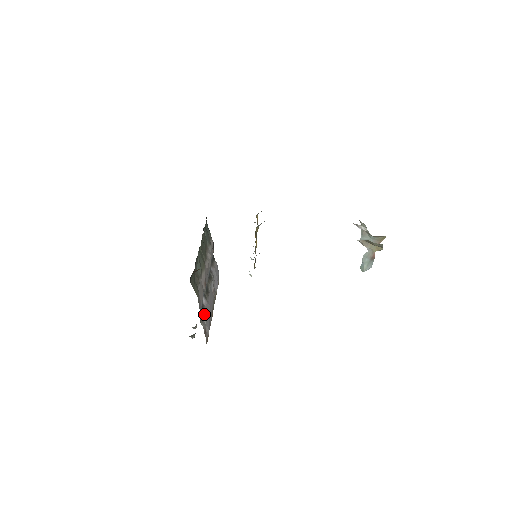
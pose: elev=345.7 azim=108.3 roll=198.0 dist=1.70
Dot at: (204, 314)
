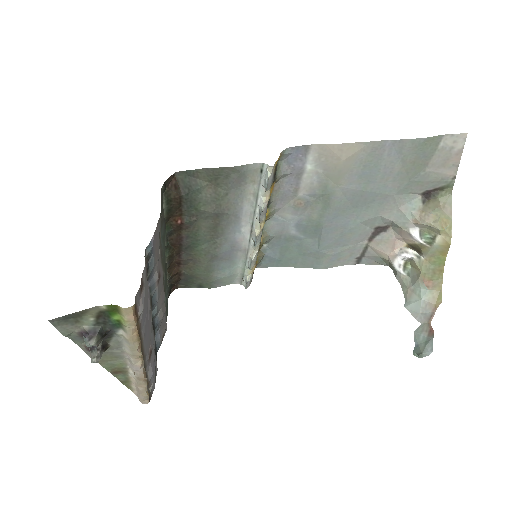
Dot at: occluded
